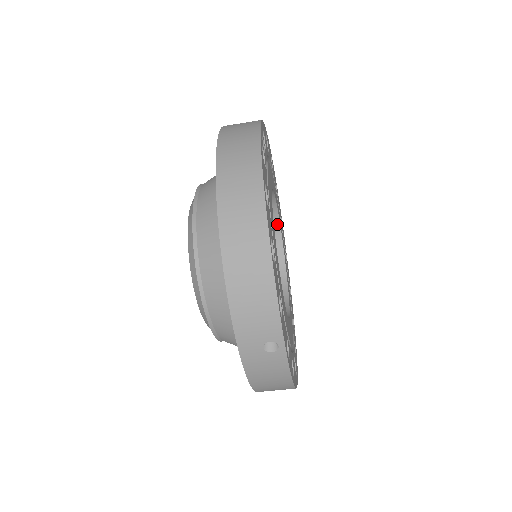
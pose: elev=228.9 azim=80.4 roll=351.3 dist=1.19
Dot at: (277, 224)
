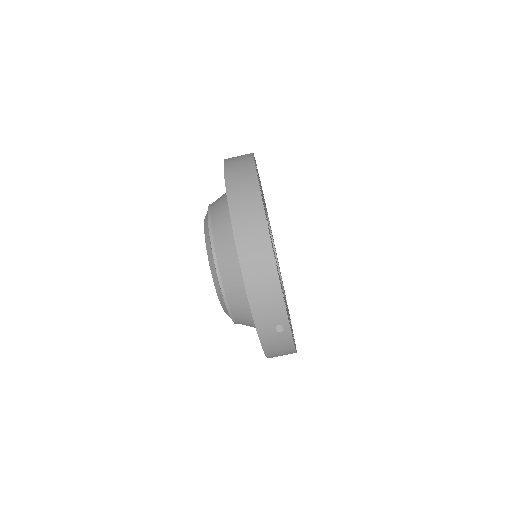
Dot at: occluded
